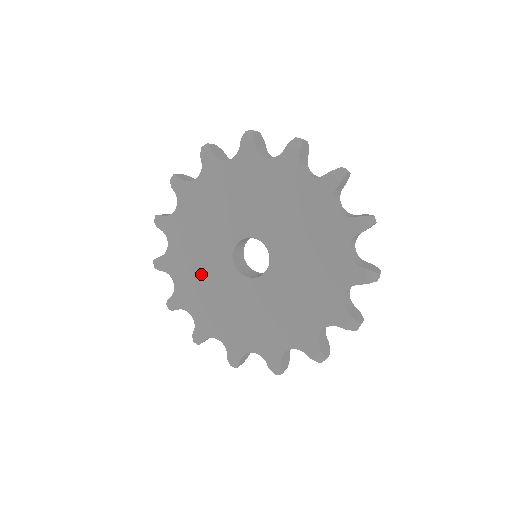
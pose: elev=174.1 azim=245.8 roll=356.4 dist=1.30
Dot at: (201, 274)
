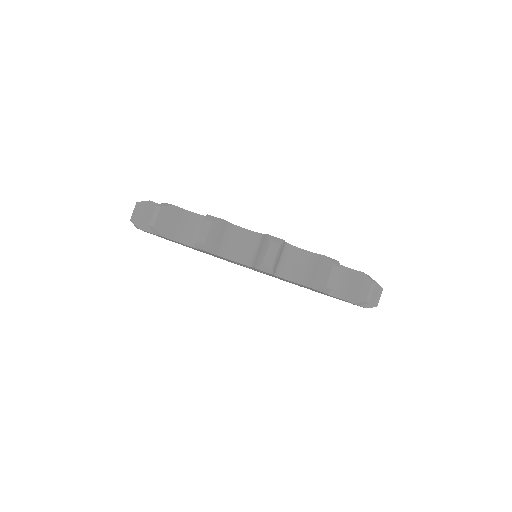
Dot at: occluded
